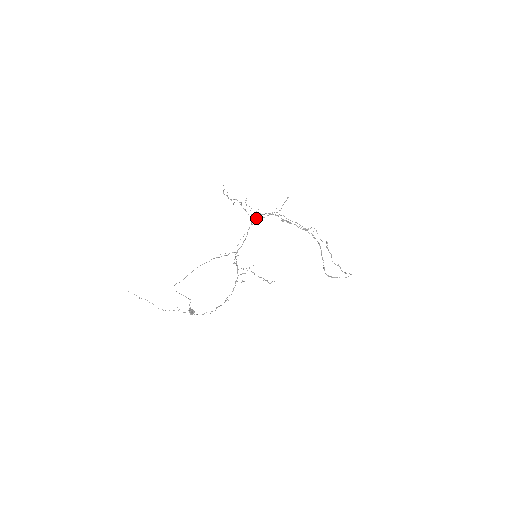
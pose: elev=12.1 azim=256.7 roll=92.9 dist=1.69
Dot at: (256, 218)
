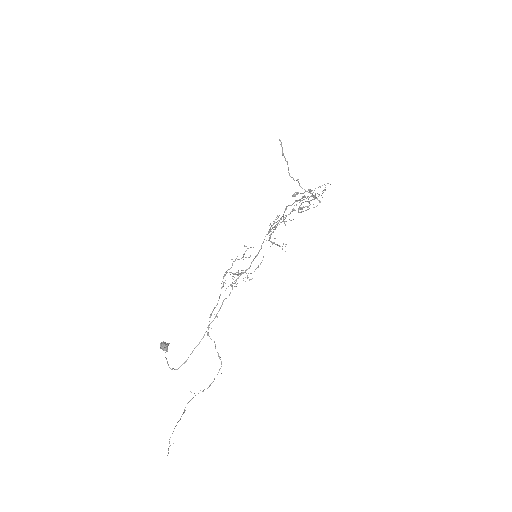
Dot at: occluded
